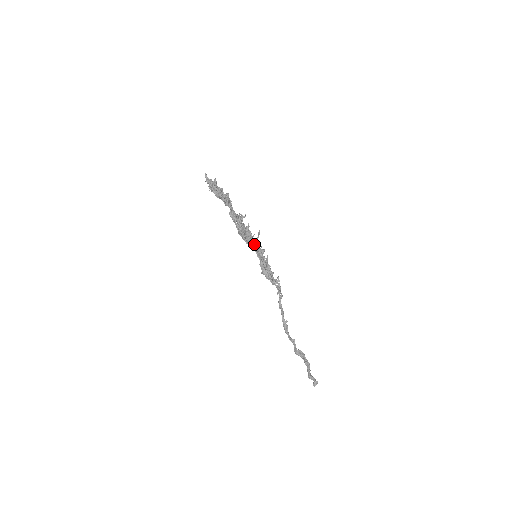
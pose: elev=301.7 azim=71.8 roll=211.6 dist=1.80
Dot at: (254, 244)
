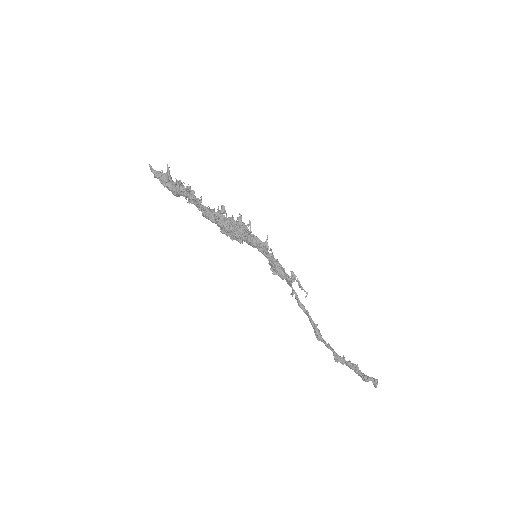
Dot at: (256, 238)
